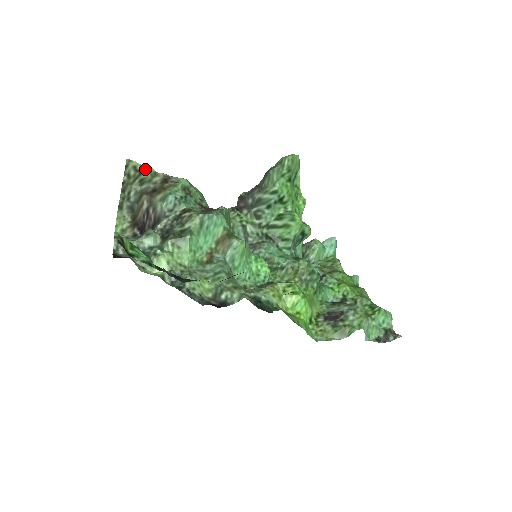
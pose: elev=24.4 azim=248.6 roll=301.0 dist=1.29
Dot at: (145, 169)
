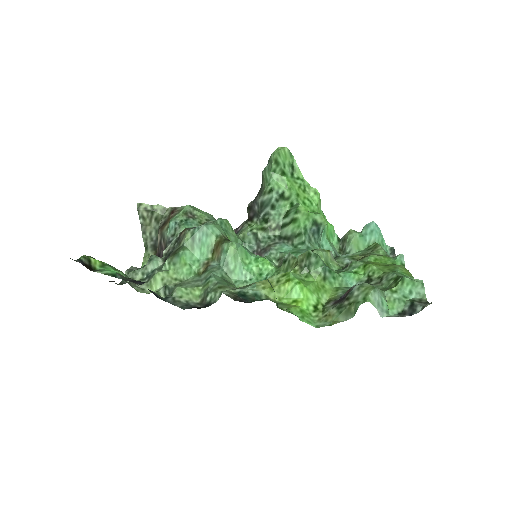
Dot at: (155, 208)
